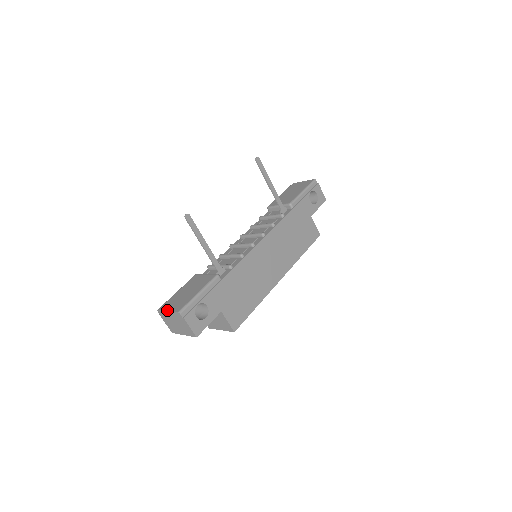
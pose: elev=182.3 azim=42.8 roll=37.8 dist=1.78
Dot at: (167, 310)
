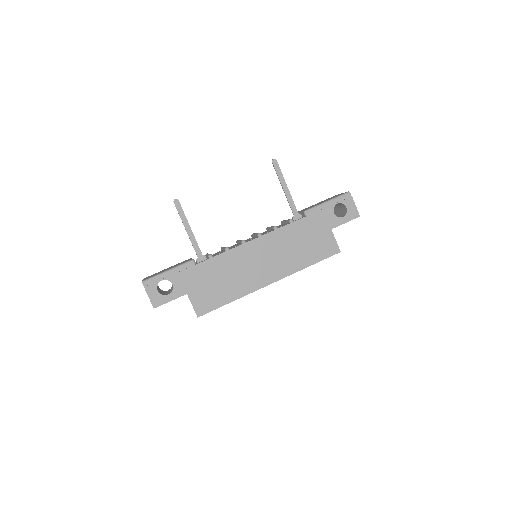
Dot at: (143, 279)
